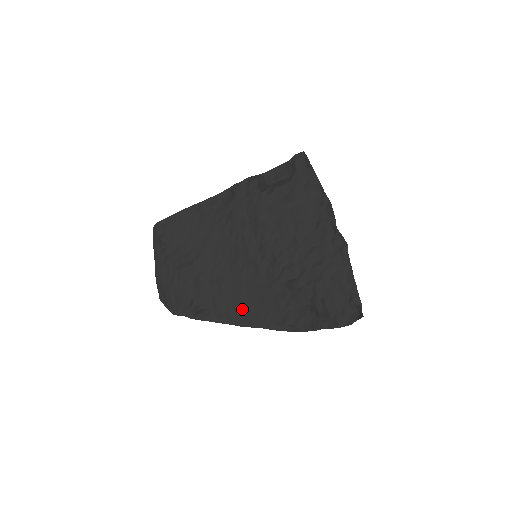
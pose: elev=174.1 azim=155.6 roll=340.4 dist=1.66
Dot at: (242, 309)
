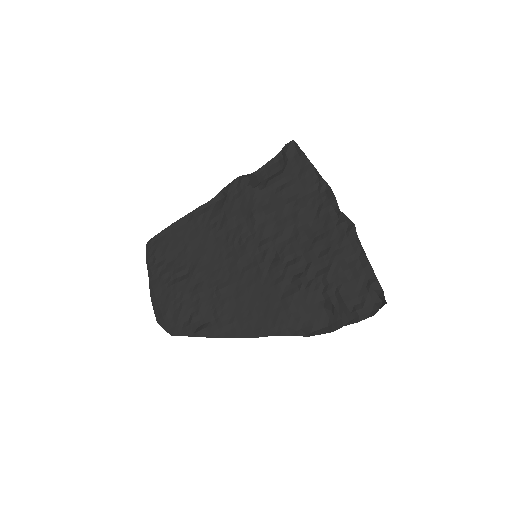
Dot at: (247, 318)
